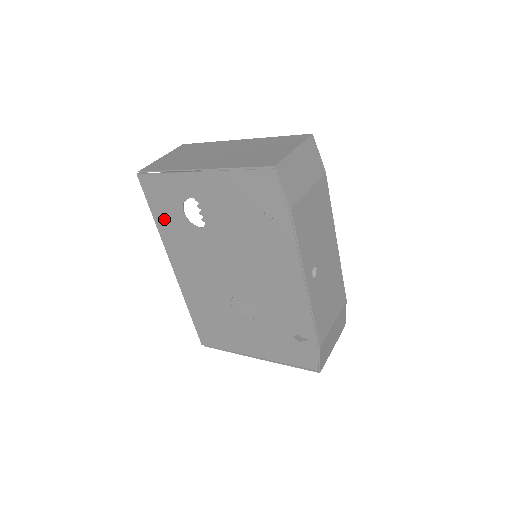
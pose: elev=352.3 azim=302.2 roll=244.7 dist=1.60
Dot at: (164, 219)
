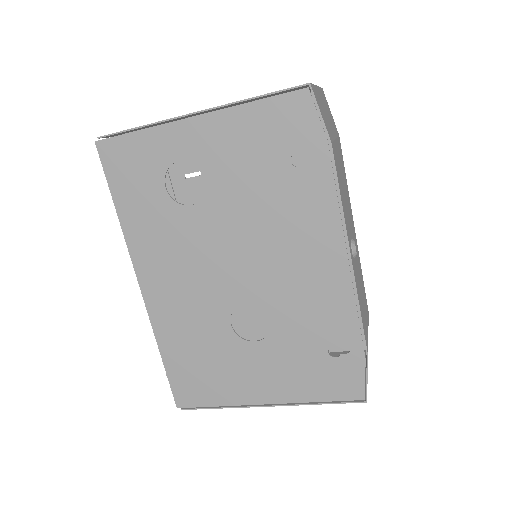
Dot at: (132, 205)
